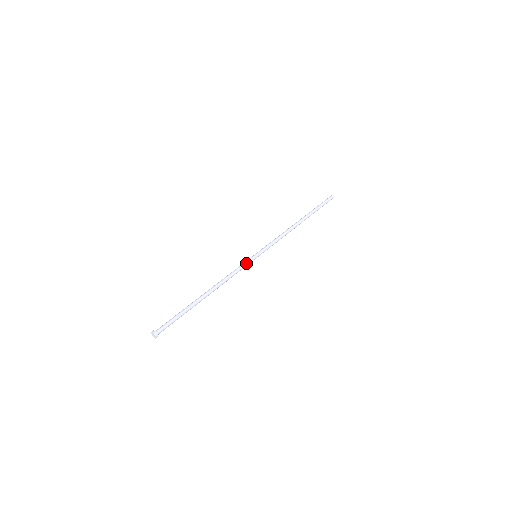
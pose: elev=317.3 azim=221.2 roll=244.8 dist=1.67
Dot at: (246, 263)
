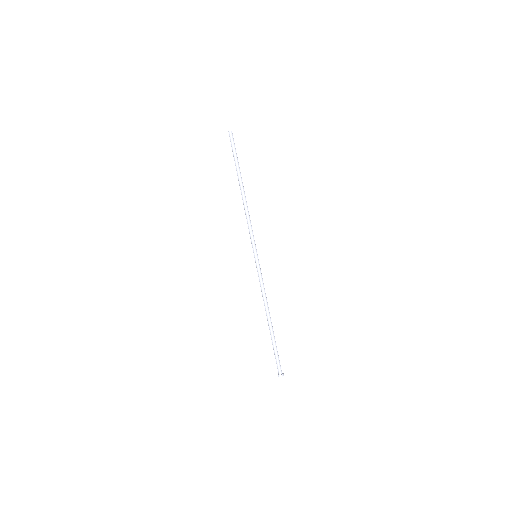
Dot at: (258, 271)
